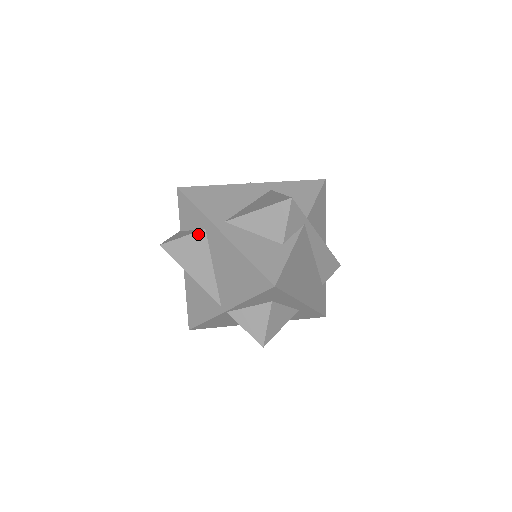
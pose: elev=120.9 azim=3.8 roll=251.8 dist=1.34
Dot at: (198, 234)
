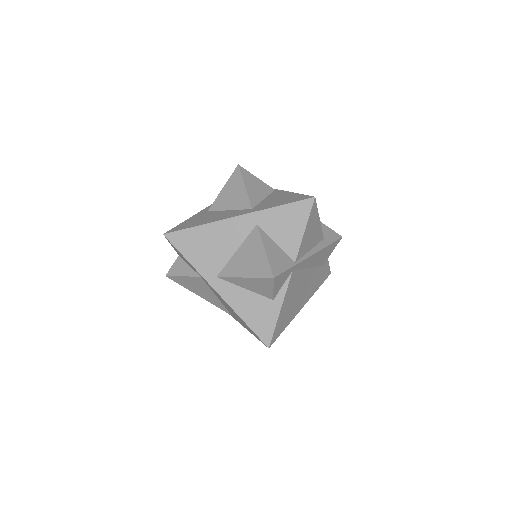
Dot at: (196, 278)
